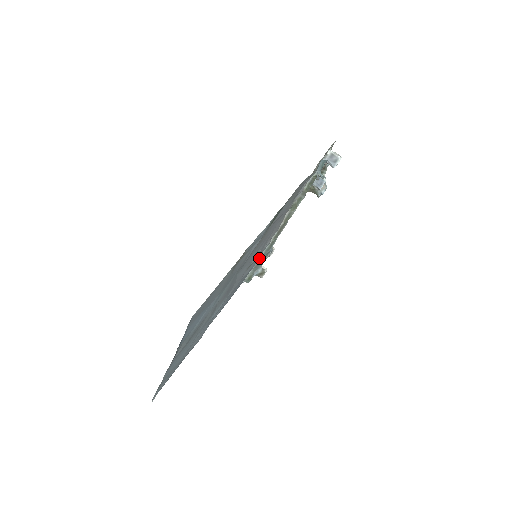
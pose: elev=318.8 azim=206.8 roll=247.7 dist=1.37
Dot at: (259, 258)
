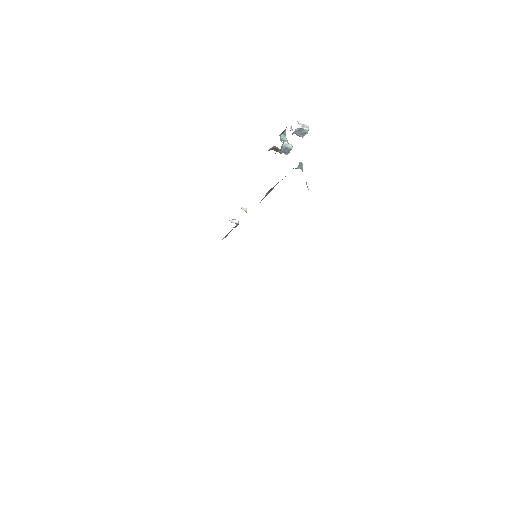
Dot at: occluded
